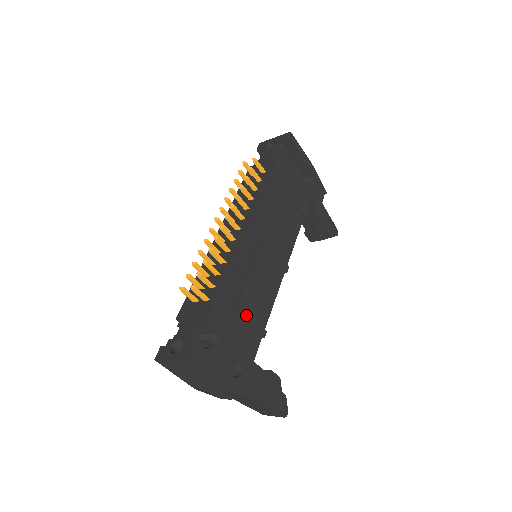
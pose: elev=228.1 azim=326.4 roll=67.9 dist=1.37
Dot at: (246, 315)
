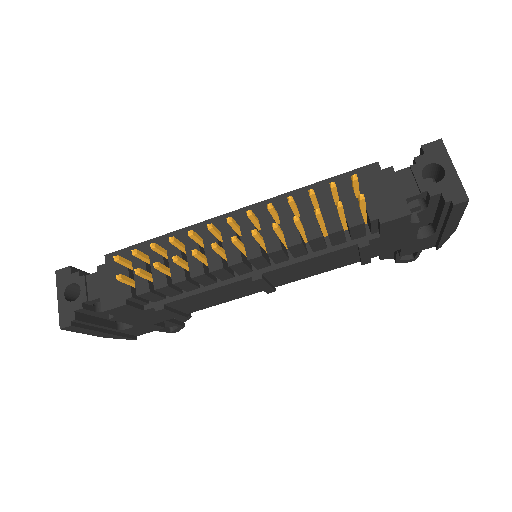
Dot at: (167, 312)
